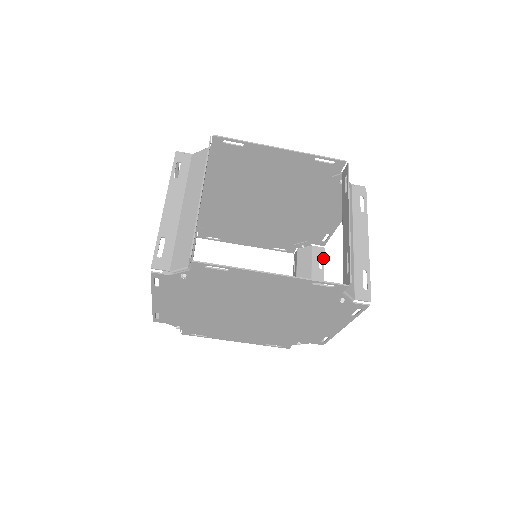
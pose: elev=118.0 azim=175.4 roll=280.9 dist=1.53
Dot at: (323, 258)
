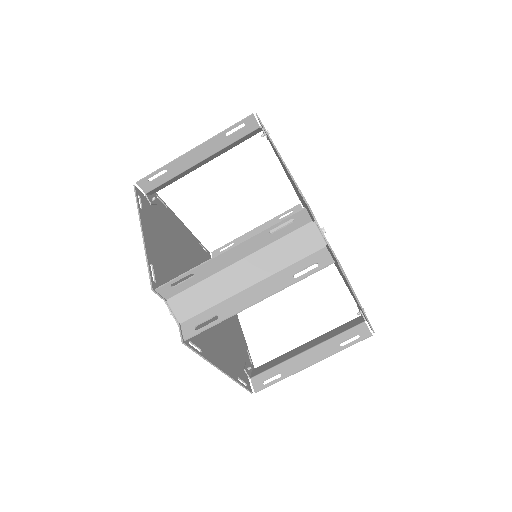
Dot at: occluded
